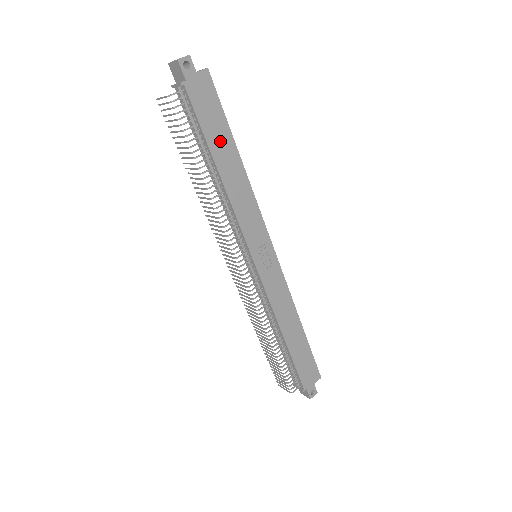
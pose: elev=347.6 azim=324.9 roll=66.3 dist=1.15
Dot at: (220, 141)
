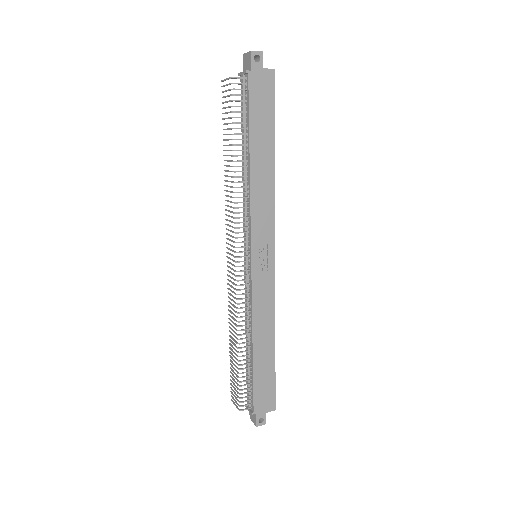
Dot at: (262, 135)
